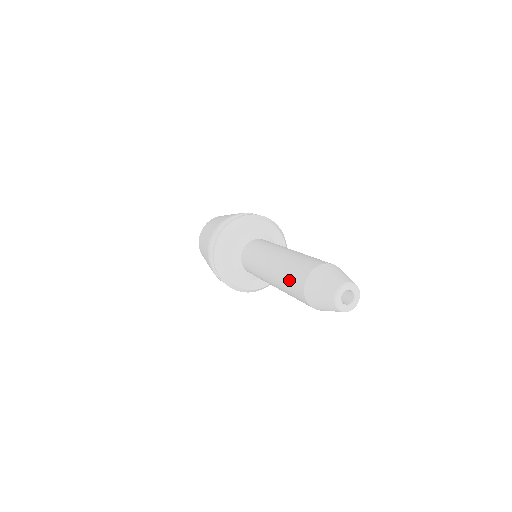
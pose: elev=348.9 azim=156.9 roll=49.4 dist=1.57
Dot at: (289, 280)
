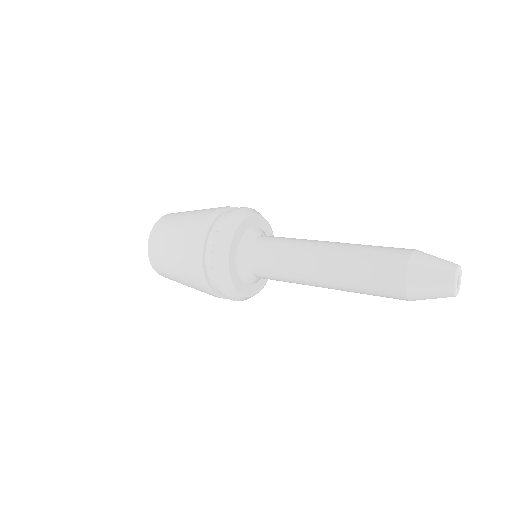
Dot at: (376, 255)
